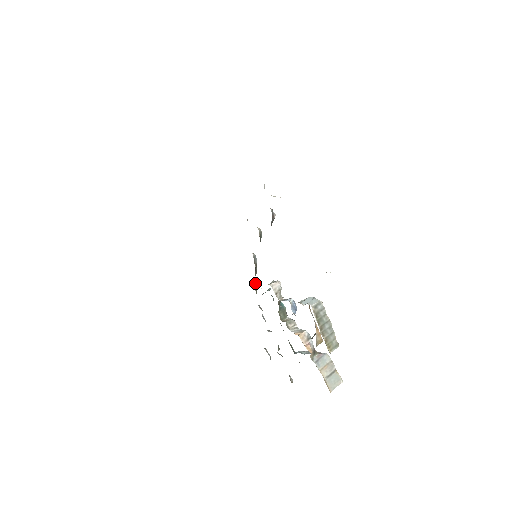
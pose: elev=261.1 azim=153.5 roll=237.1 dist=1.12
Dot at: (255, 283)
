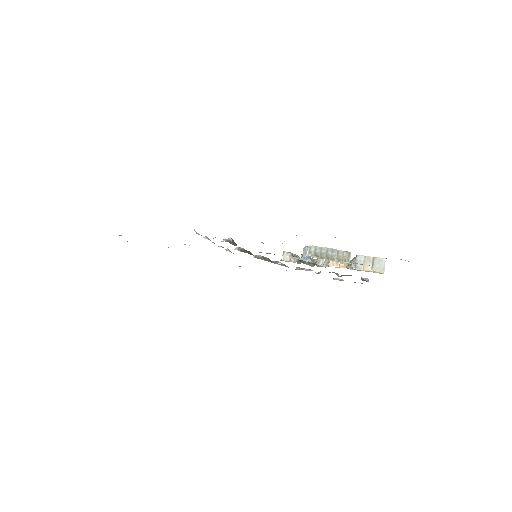
Dot at: (277, 263)
